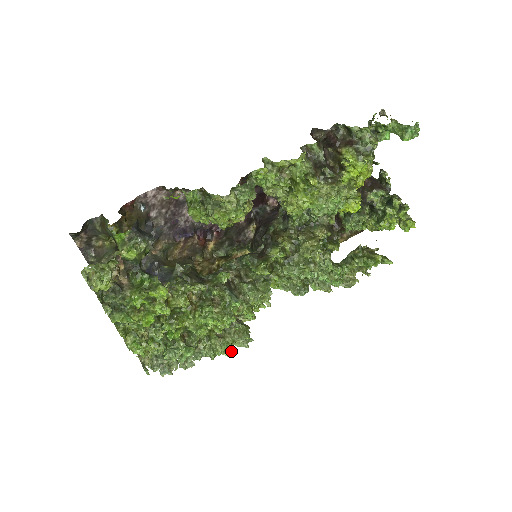
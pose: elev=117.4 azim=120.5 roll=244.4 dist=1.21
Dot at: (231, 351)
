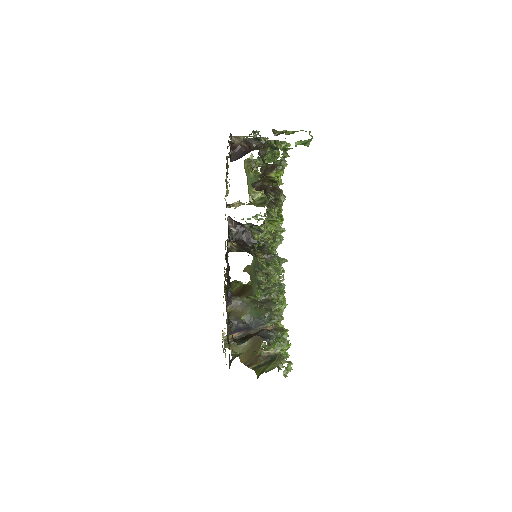
Dot at: occluded
